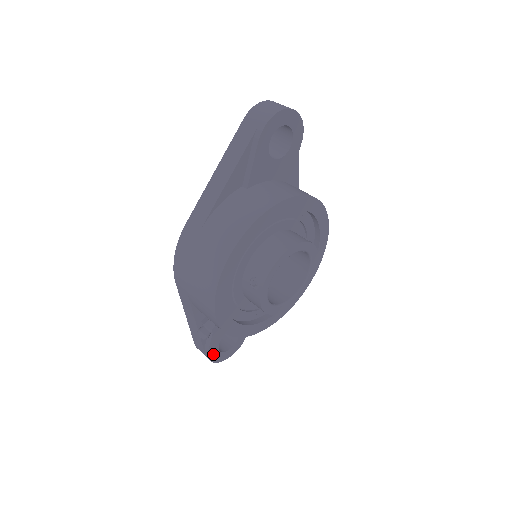
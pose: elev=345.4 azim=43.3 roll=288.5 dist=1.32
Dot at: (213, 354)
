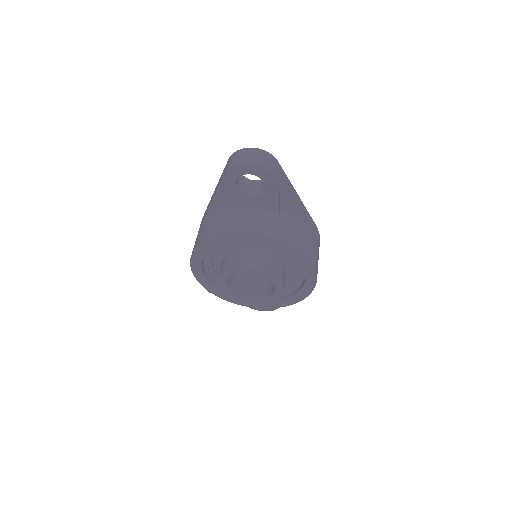
Dot at: occluded
